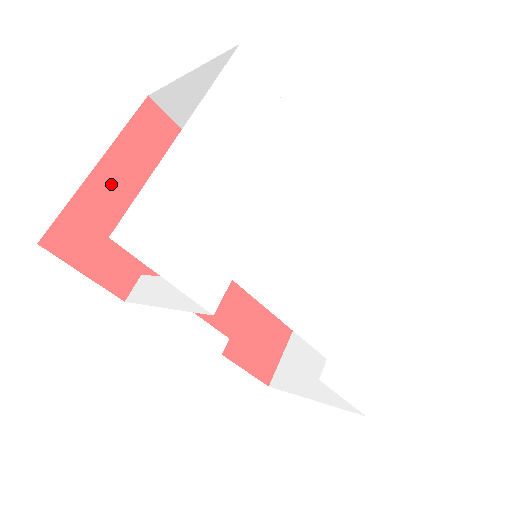
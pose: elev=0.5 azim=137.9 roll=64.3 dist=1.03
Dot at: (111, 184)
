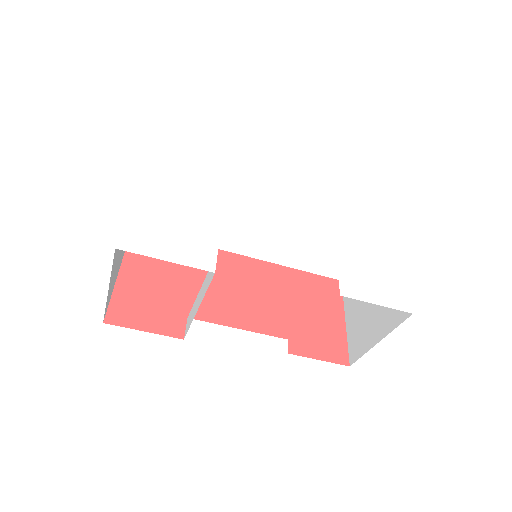
Dot at: (137, 270)
